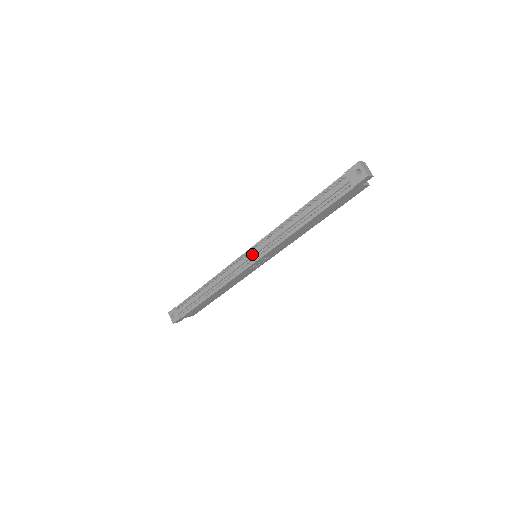
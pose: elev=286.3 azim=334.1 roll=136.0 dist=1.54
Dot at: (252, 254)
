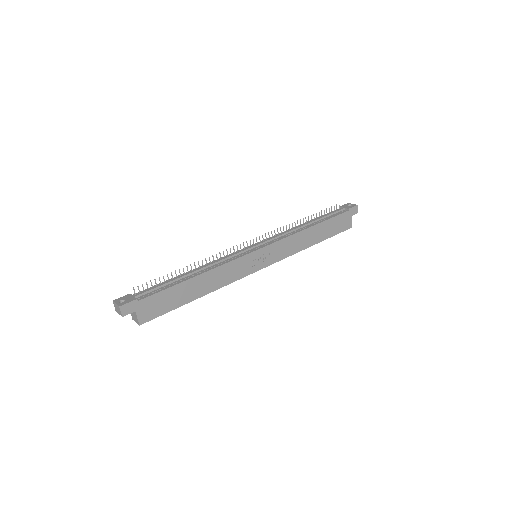
Dot at: (259, 243)
